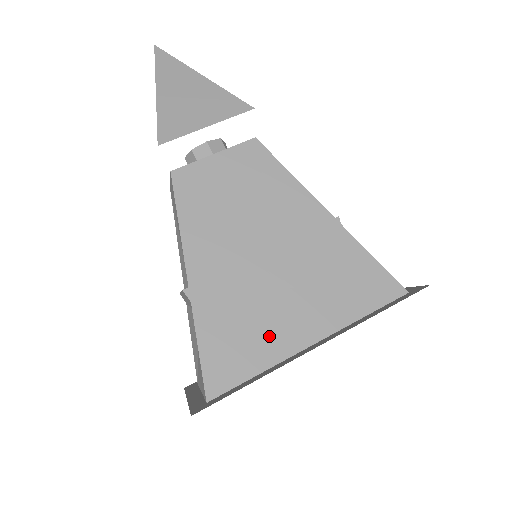
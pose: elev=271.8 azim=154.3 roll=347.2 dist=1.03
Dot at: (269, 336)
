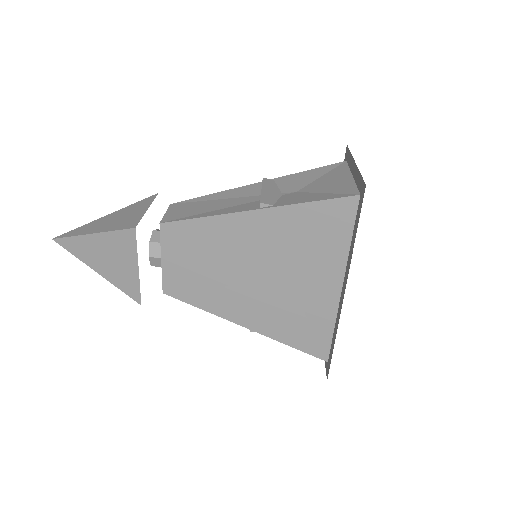
Dot at: (315, 309)
